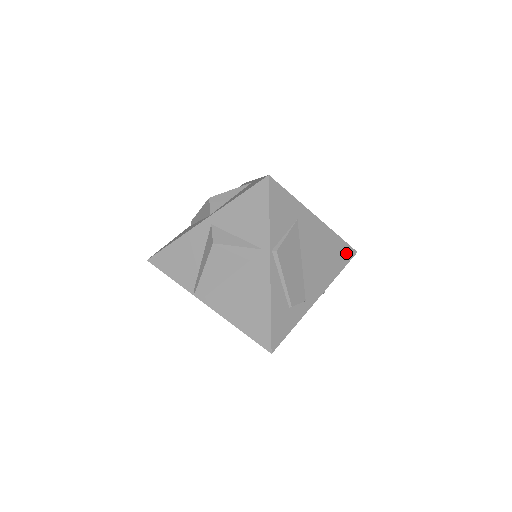
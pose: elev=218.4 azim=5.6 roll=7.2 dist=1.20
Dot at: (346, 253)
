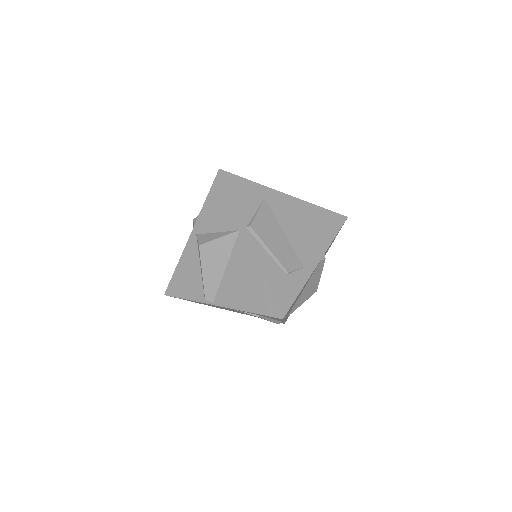
Dot at: (334, 220)
